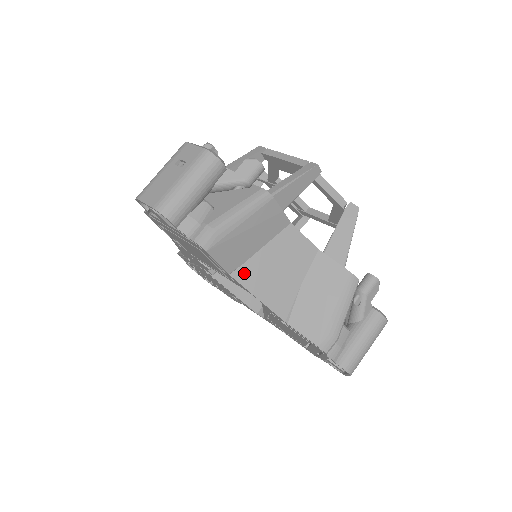
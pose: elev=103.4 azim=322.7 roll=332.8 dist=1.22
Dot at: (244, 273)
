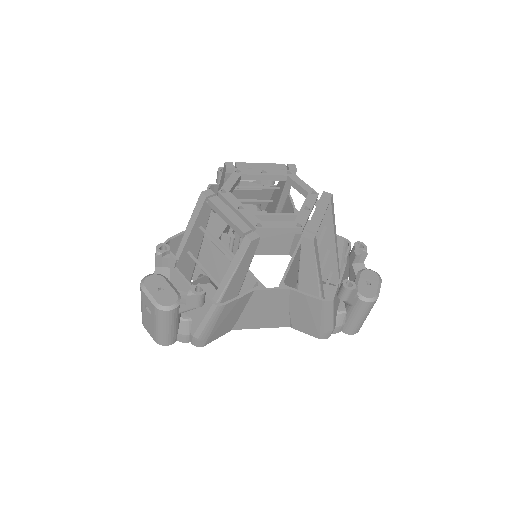
Dot at: (241, 325)
